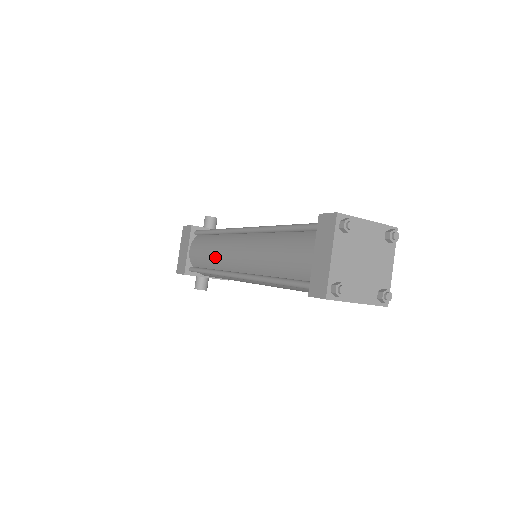
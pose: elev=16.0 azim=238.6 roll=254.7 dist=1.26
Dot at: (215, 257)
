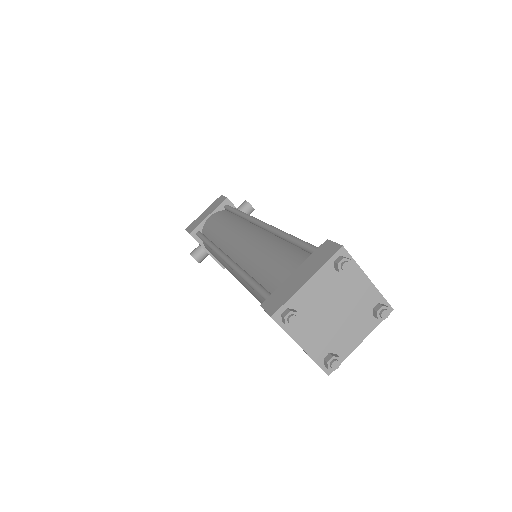
Dot at: (222, 232)
